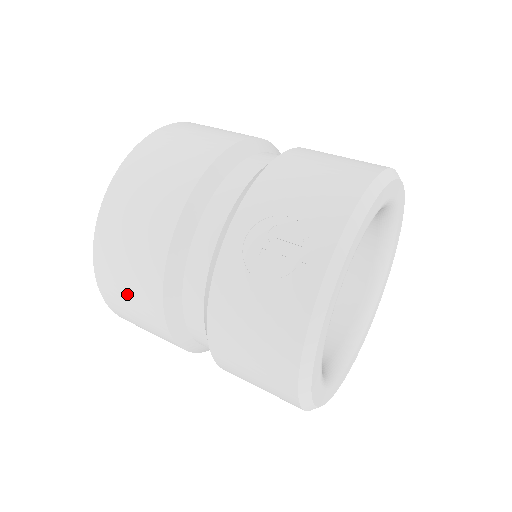
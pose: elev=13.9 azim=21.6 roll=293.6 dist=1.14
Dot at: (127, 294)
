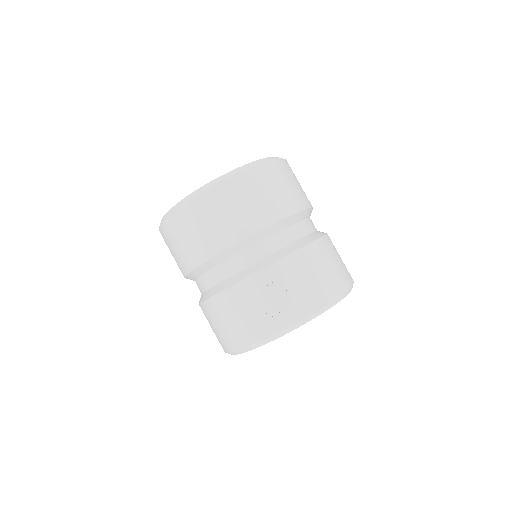
Dot at: (183, 240)
